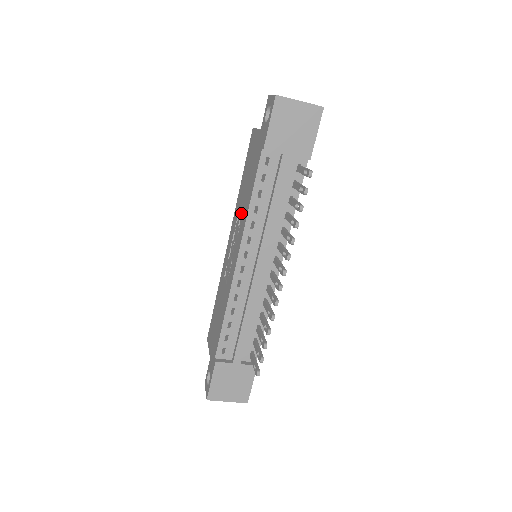
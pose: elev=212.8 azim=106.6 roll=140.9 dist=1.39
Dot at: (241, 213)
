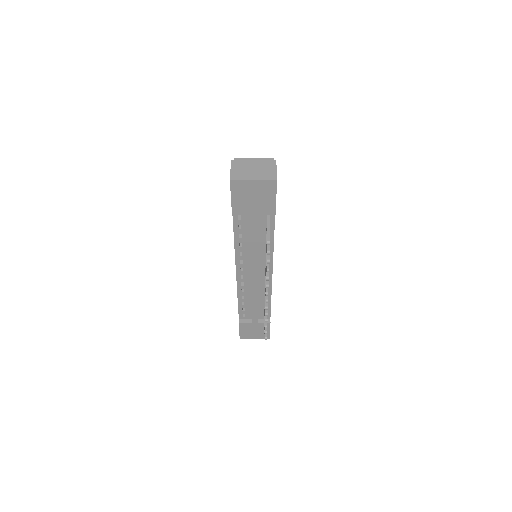
Dot at: occluded
